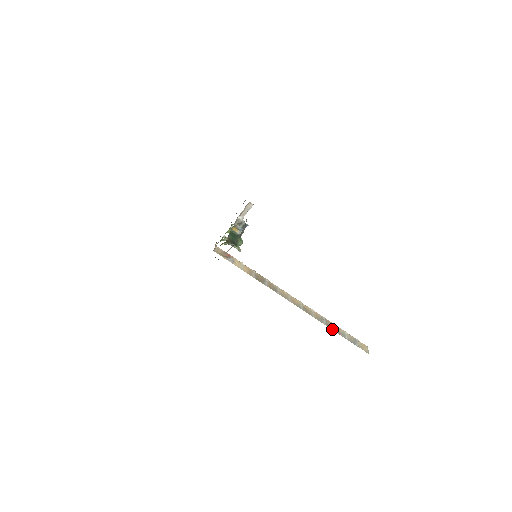
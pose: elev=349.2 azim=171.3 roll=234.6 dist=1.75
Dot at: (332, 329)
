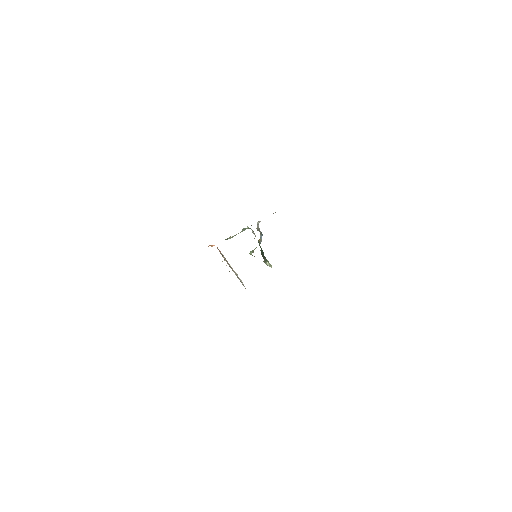
Dot at: occluded
